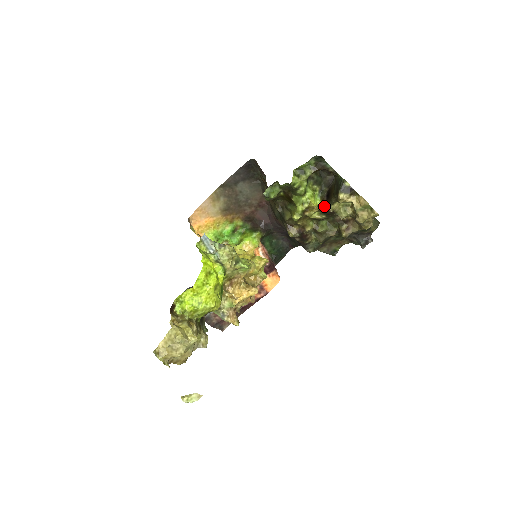
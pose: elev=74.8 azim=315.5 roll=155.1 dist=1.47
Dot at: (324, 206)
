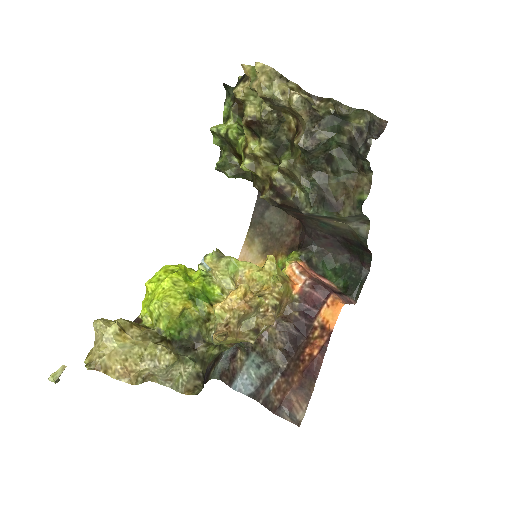
Dot at: (242, 122)
